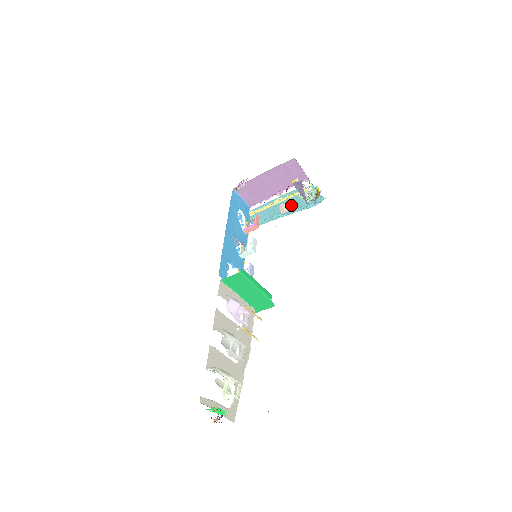
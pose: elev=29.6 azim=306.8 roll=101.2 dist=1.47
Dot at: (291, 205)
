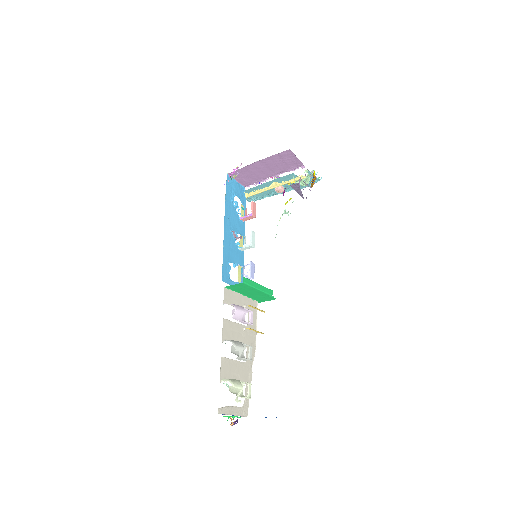
Dot at: (287, 185)
